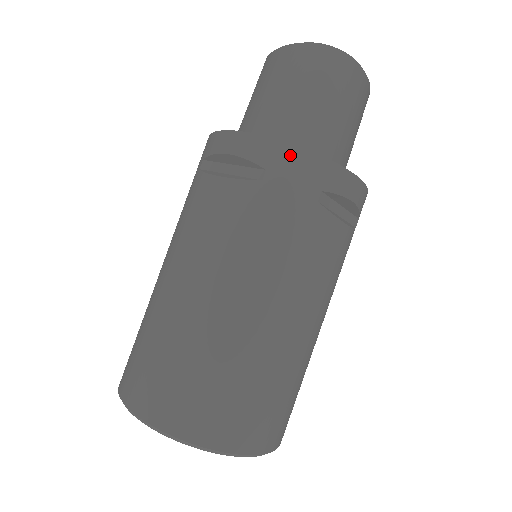
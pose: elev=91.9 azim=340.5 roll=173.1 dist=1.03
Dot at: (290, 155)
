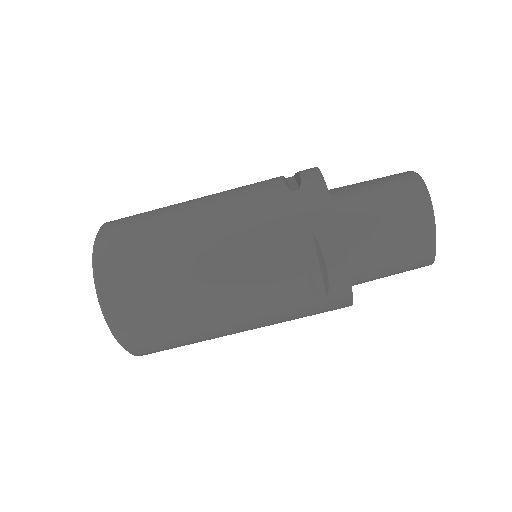
Dot at: (320, 195)
